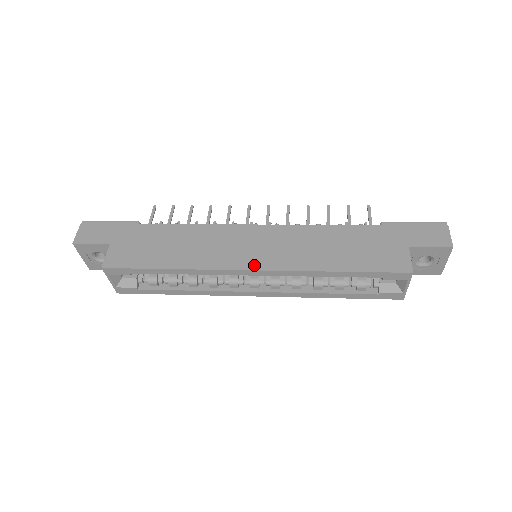
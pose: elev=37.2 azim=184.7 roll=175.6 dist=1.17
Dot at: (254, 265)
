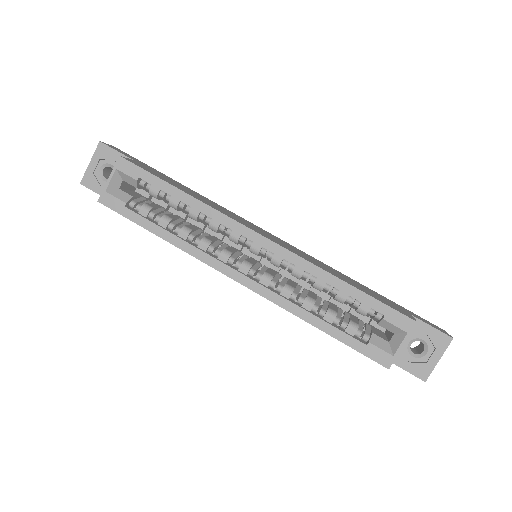
Dot at: (265, 236)
